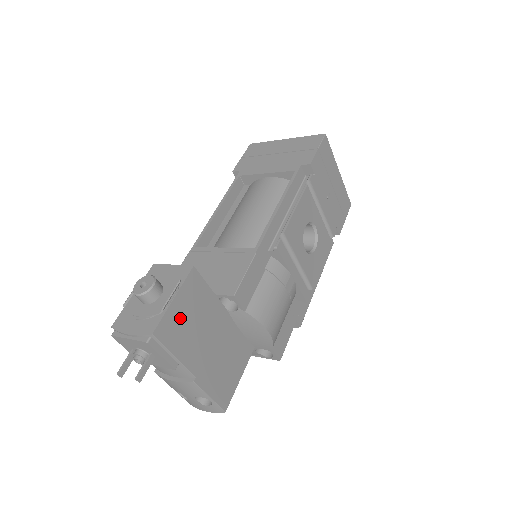
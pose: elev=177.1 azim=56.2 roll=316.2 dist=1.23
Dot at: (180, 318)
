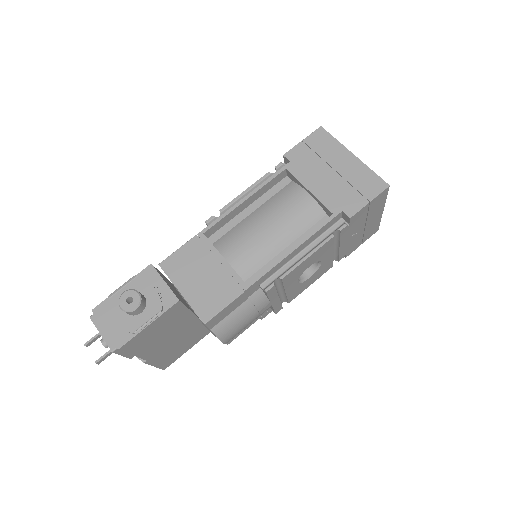
Dot at: (149, 334)
